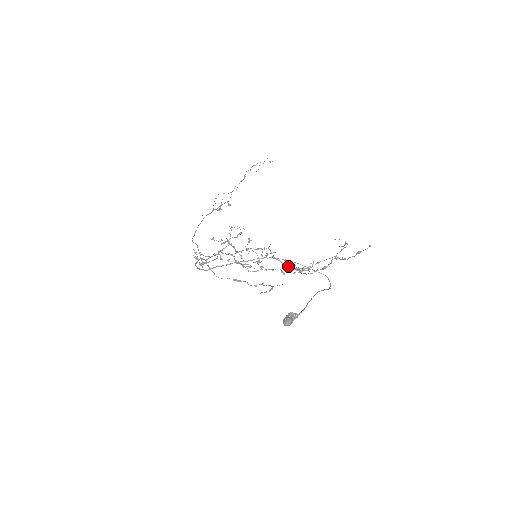
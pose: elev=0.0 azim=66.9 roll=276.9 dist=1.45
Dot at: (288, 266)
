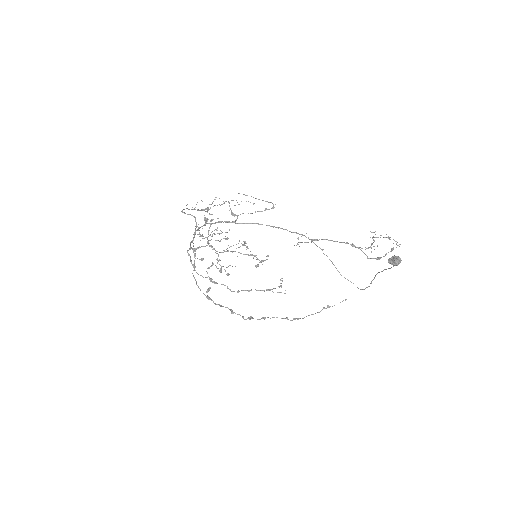
Dot at: occluded
